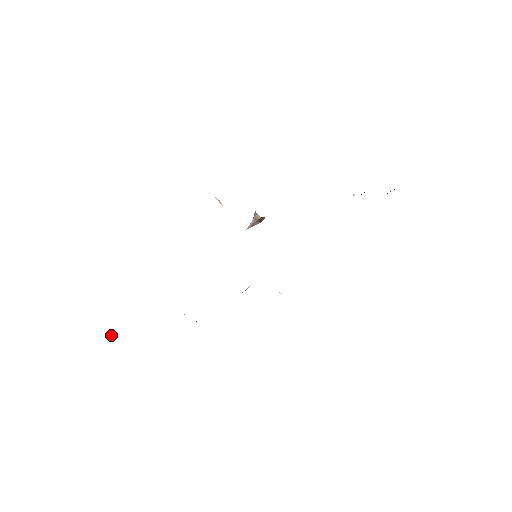
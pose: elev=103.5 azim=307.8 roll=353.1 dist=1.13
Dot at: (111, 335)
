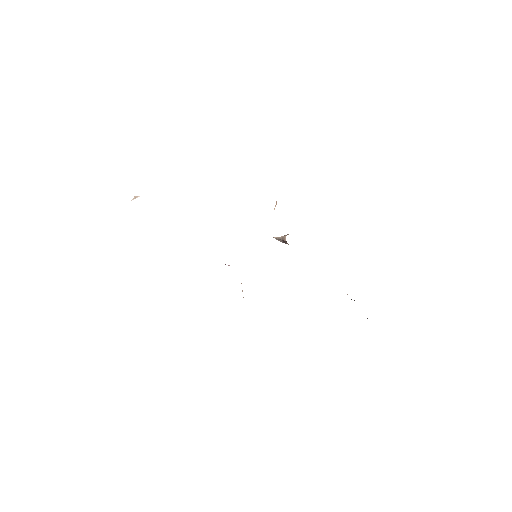
Dot at: (137, 197)
